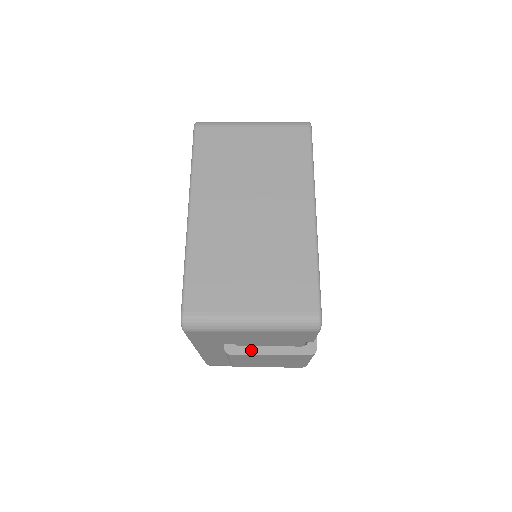
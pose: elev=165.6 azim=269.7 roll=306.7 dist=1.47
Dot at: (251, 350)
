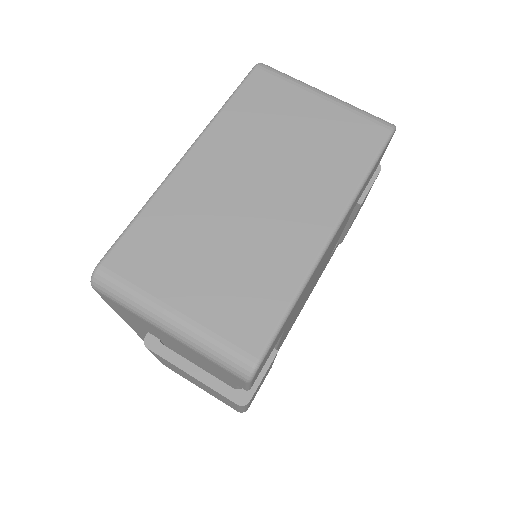
Dot at: (173, 357)
